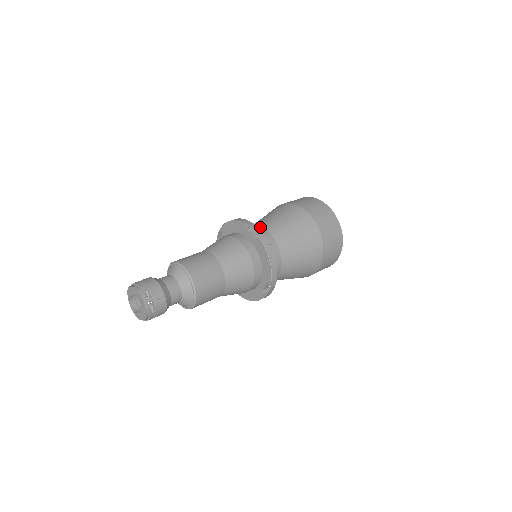
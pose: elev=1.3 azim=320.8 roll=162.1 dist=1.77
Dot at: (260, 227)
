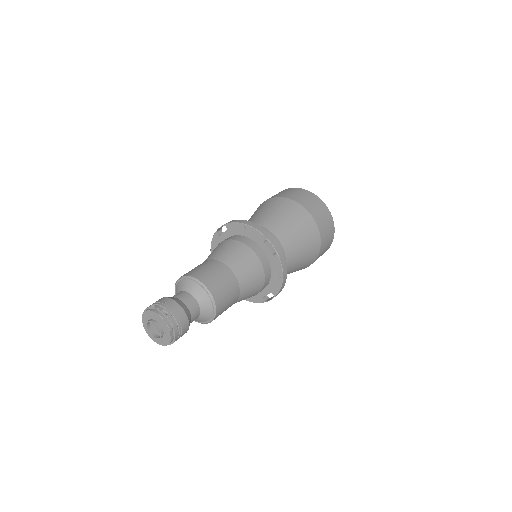
Dot at: occluded
